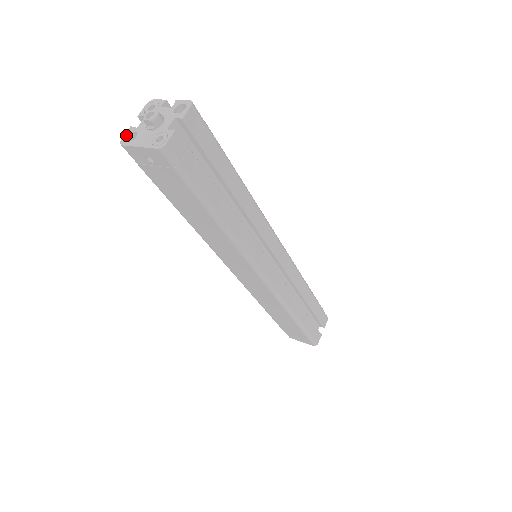
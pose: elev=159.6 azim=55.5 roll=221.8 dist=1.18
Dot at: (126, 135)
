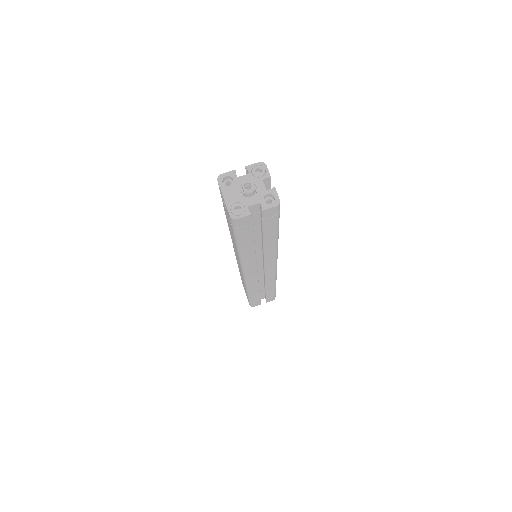
Dot at: (227, 175)
